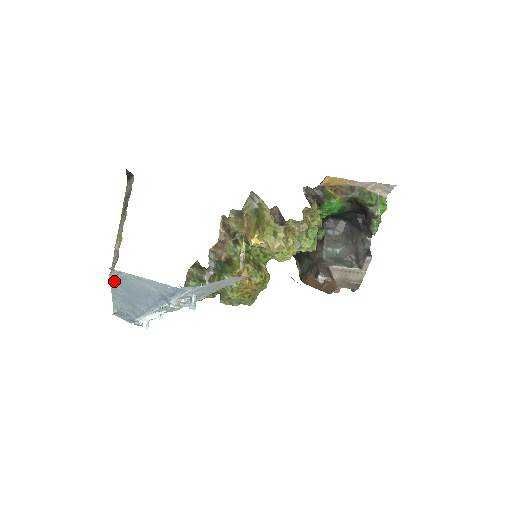
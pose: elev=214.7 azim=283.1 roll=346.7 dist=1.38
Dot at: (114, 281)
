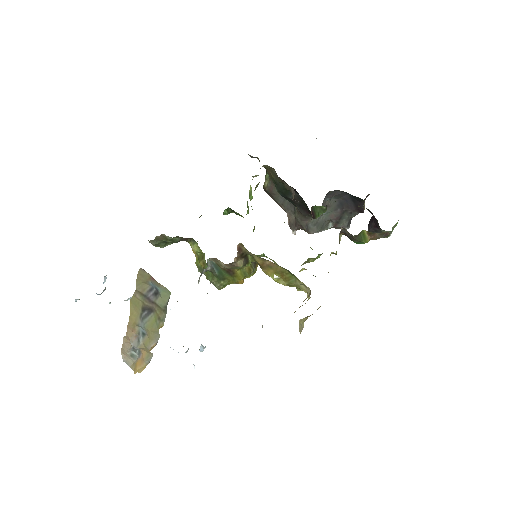
Dot at: occluded
